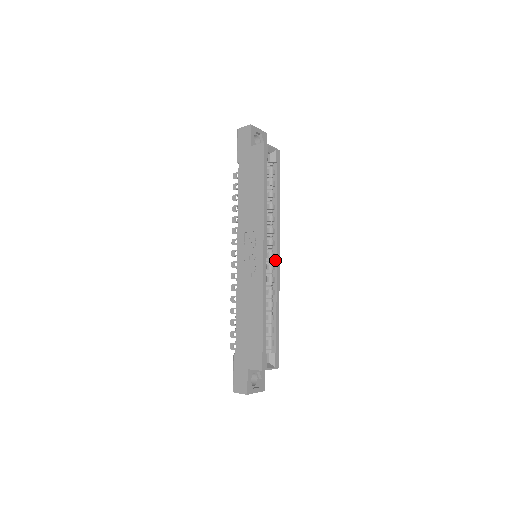
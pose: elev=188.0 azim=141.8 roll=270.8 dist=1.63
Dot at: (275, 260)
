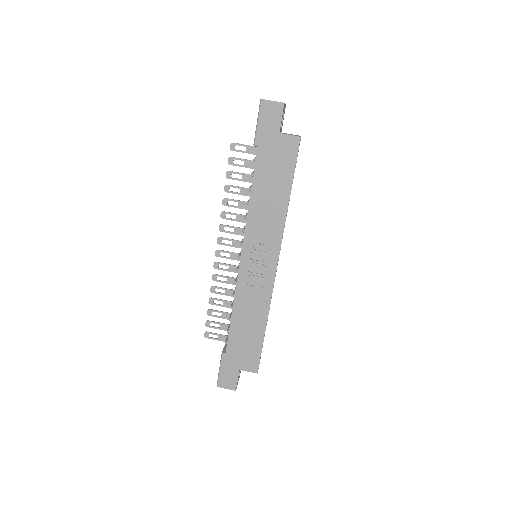
Dot at: occluded
